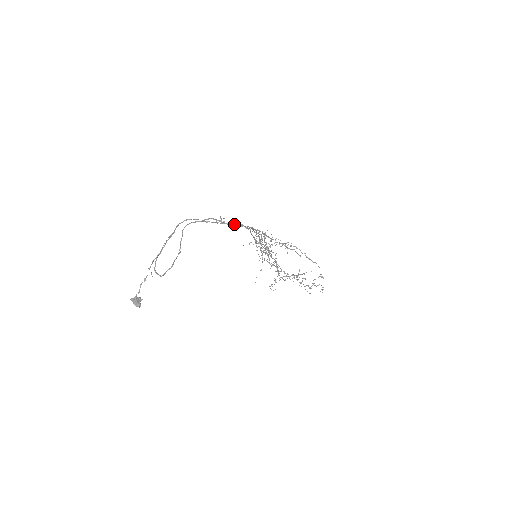
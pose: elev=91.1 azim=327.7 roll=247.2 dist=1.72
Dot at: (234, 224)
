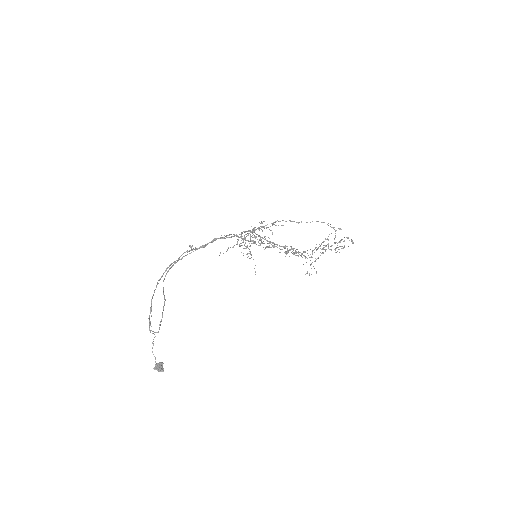
Dot at: (207, 243)
